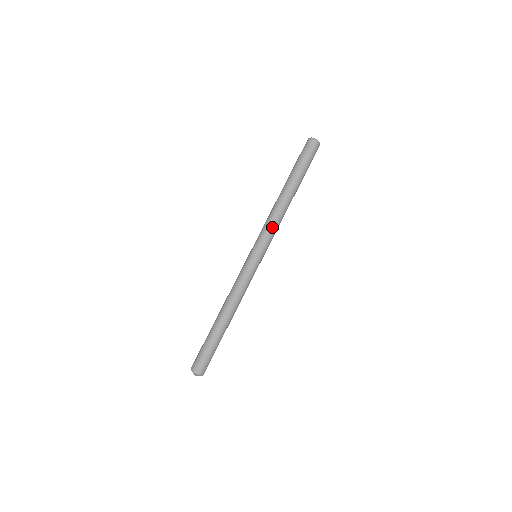
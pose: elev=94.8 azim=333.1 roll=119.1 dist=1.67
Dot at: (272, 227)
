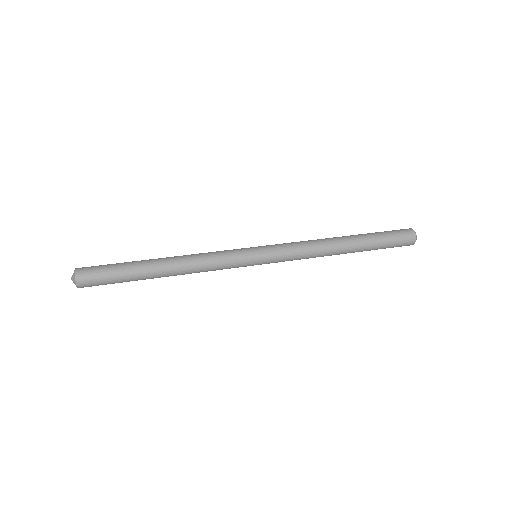
Dot at: (297, 244)
